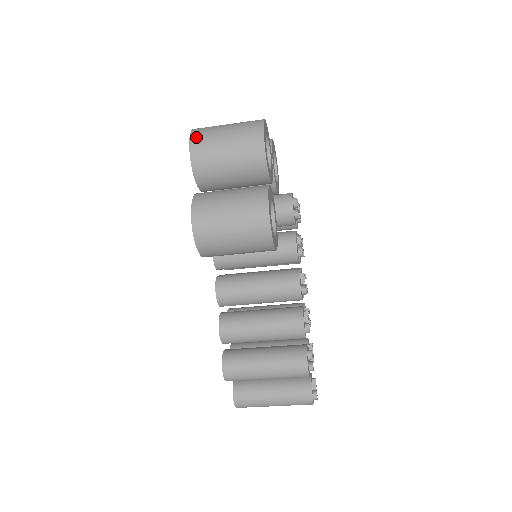
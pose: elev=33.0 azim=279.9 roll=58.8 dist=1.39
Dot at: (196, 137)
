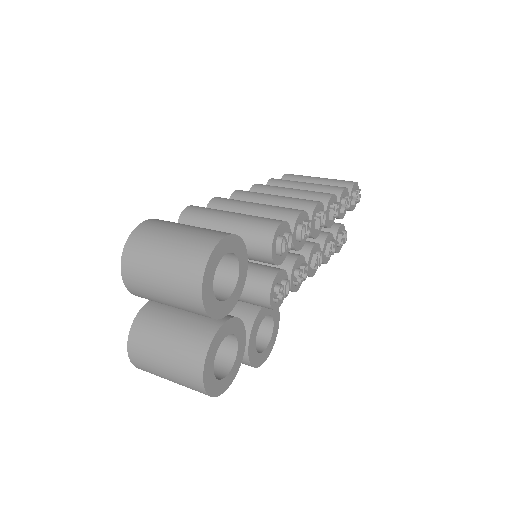
Dot at: occluded
